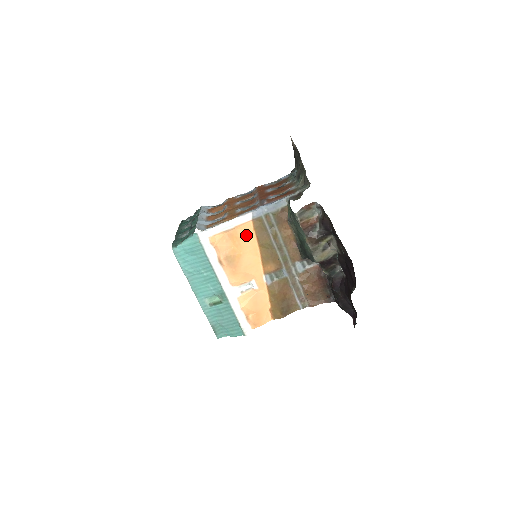
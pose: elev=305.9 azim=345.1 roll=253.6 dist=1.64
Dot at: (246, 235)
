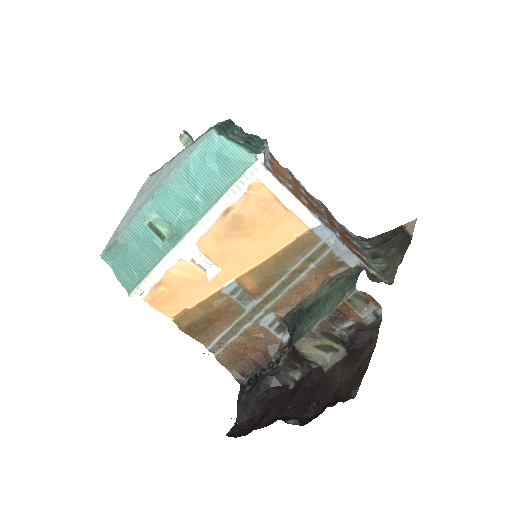
Dot at: (284, 230)
